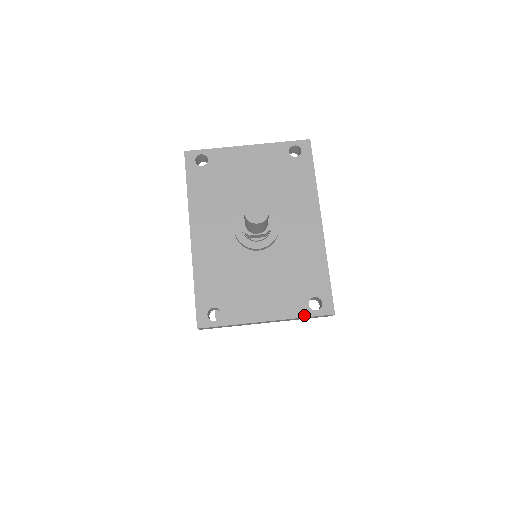
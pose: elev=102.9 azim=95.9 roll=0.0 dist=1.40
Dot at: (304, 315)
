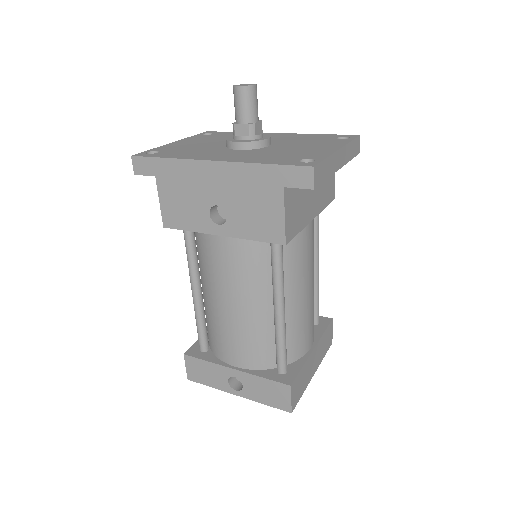
Dot at: (349, 141)
